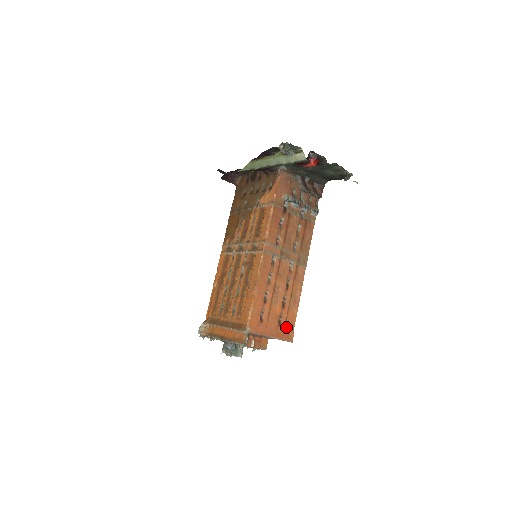
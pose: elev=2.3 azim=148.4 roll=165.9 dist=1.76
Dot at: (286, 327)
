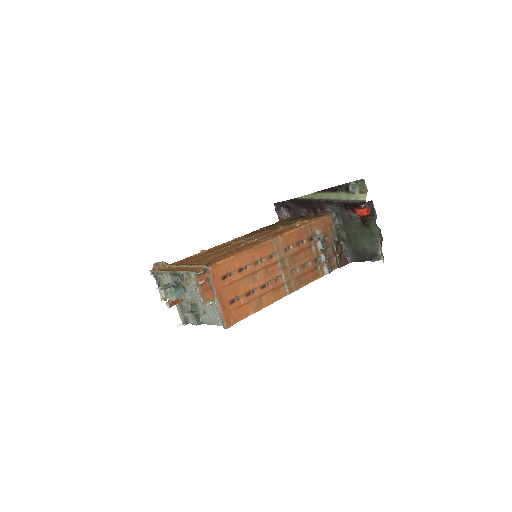
Dot at: (233, 312)
